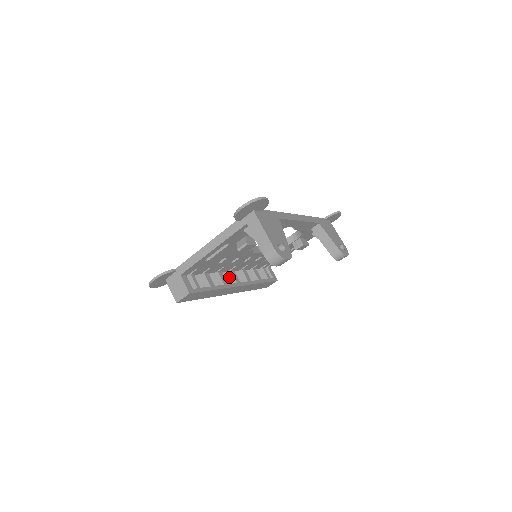
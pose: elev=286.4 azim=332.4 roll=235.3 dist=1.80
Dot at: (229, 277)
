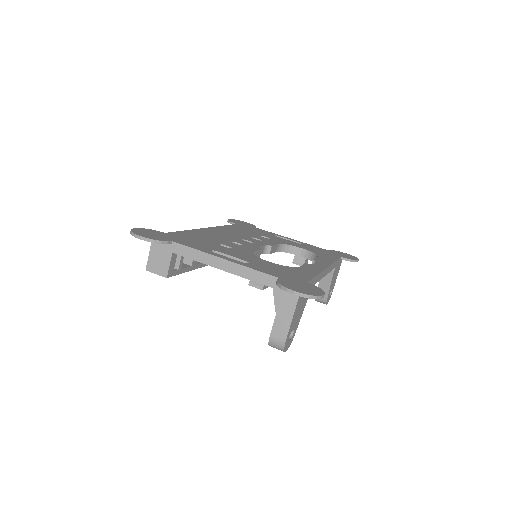
Dot at: occluded
